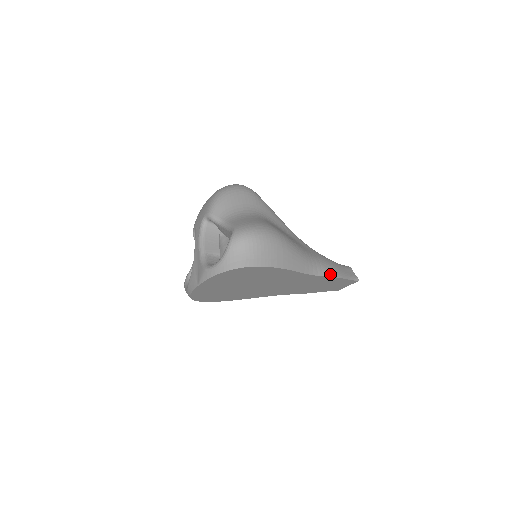
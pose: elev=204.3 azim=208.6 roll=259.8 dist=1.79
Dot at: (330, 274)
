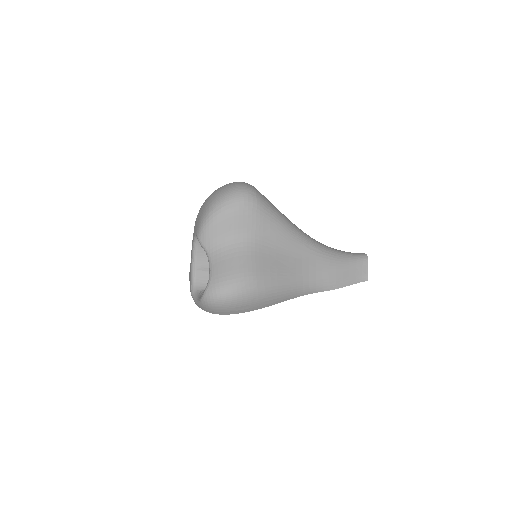
Dot at: (327, 288)
